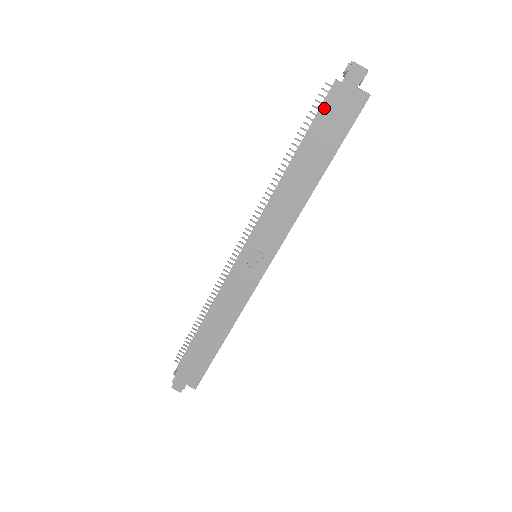
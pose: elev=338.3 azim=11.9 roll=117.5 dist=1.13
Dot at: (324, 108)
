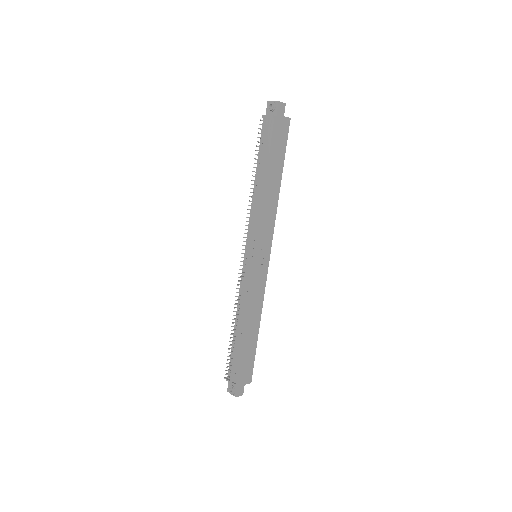
Dot at: (272, 136)
